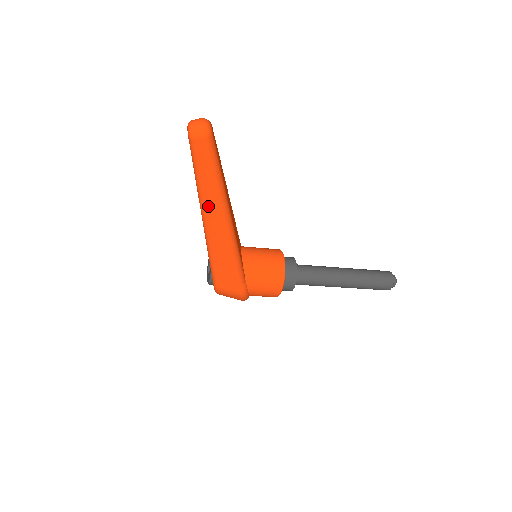
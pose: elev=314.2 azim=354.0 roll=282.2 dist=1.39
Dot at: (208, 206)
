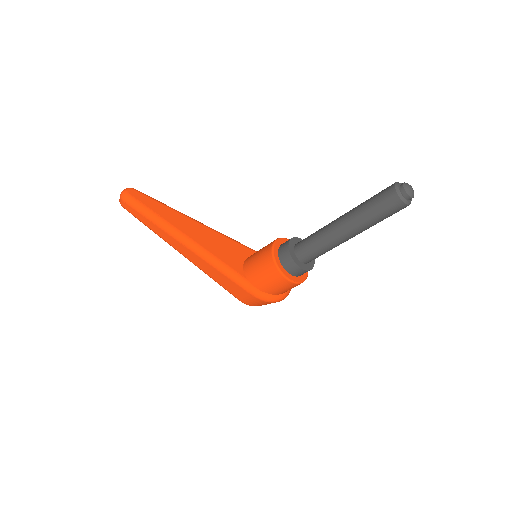
Dot at: (168, 241)
